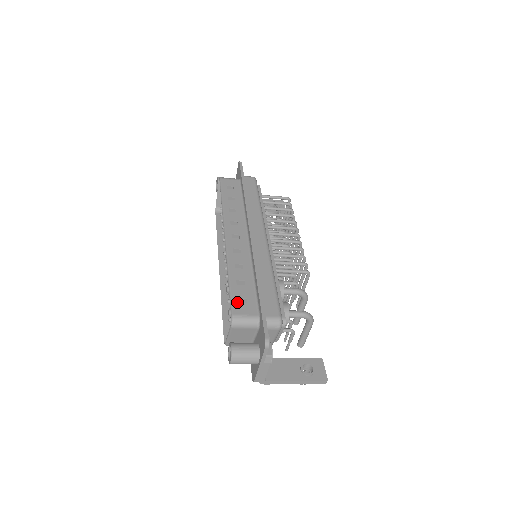
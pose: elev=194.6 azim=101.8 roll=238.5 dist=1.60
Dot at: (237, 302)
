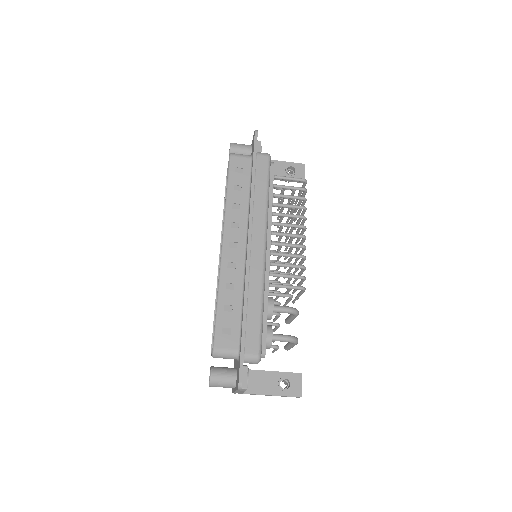
Dot at: (221, 333)
